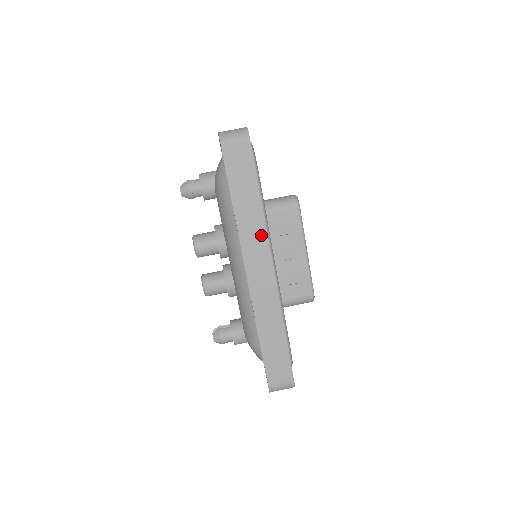
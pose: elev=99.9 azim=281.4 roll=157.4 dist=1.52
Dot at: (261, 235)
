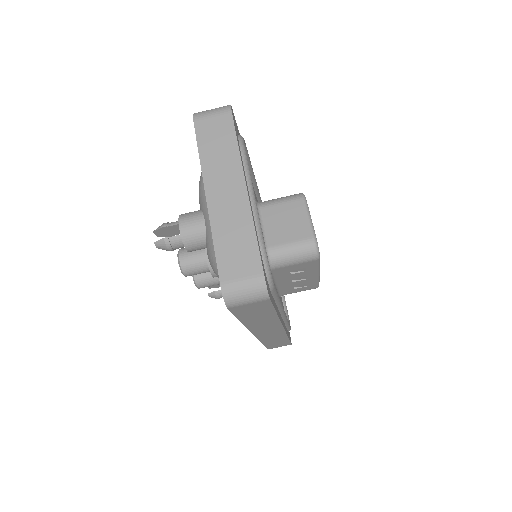
Dot at: (274, 324)
